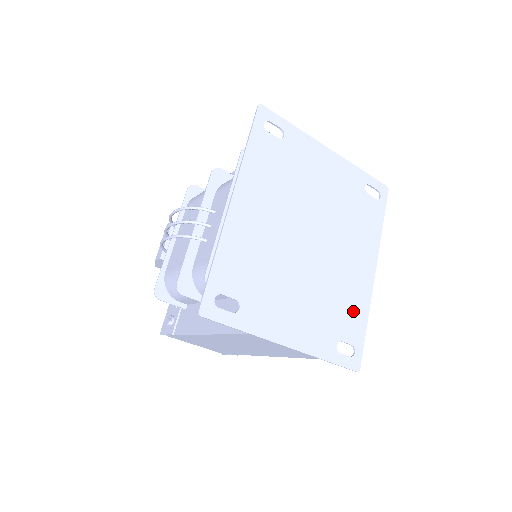
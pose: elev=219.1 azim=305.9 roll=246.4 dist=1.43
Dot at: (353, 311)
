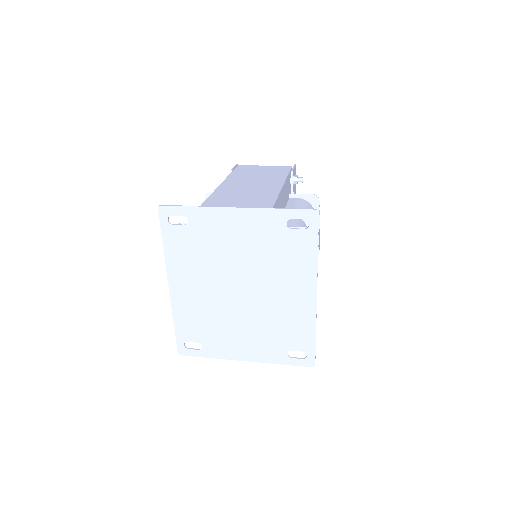
Dot at: (298, 329)
